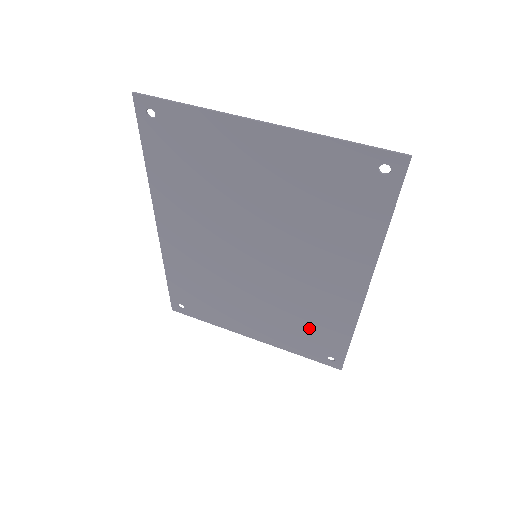
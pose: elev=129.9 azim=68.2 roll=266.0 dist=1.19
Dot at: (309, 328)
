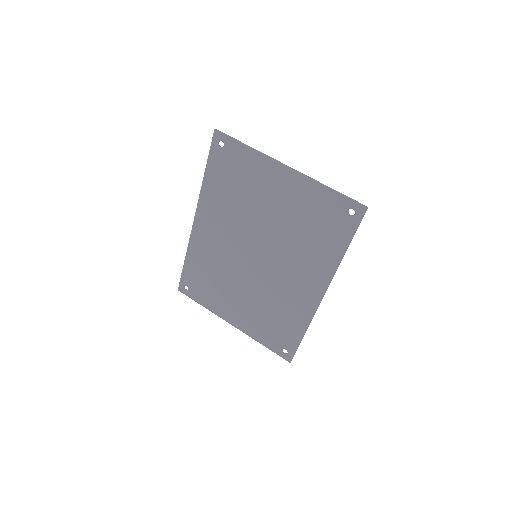
Dot at: (276, 321)
